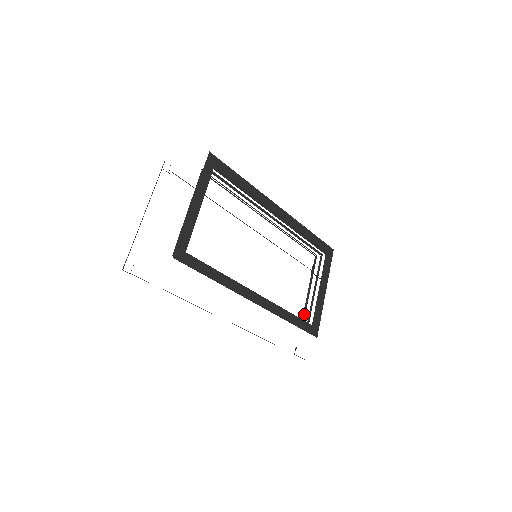
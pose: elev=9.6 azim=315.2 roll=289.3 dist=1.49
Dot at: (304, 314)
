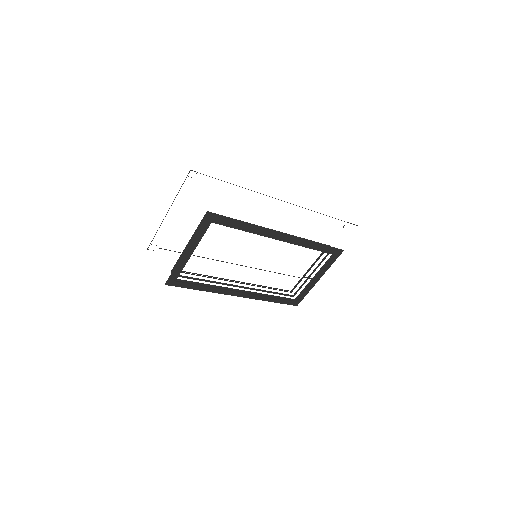
Dot at: (297, 284)
